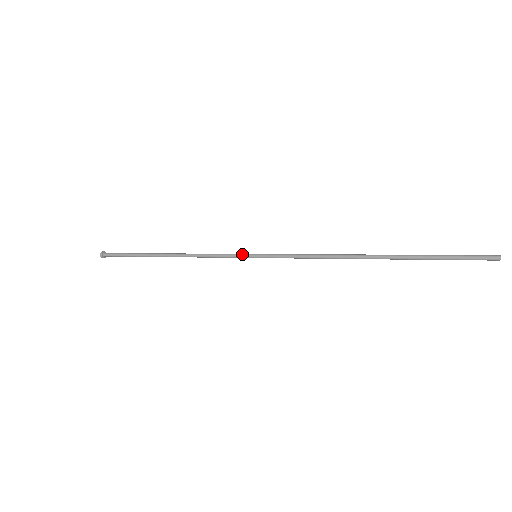
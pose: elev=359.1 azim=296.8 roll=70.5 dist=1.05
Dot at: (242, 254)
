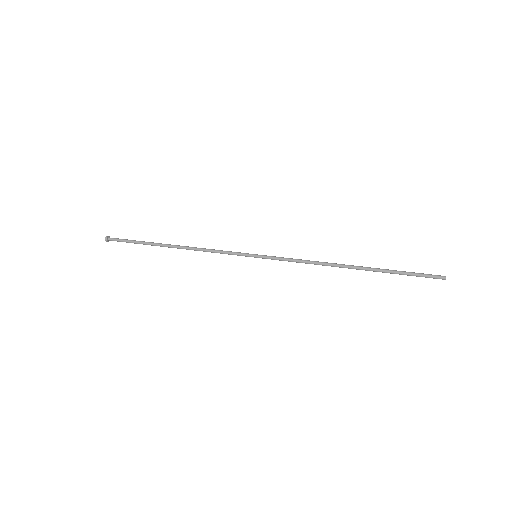
Dot at: (244, 255)
